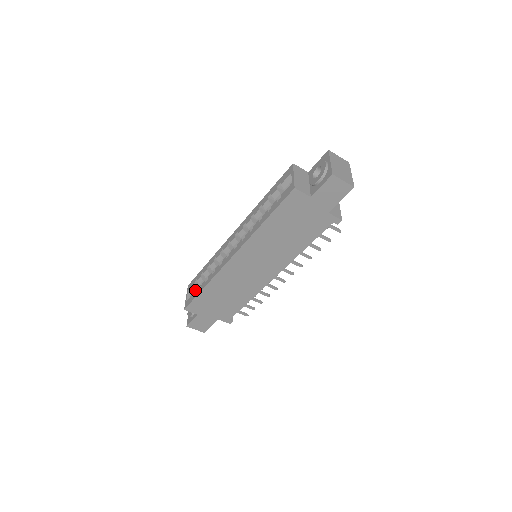
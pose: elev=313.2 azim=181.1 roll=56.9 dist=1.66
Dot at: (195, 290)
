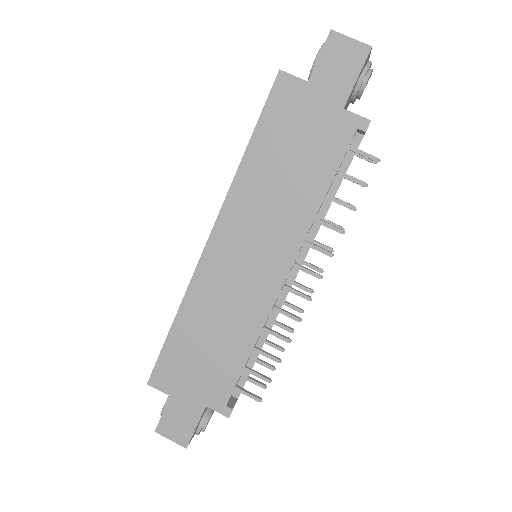
Dot at: occluded
